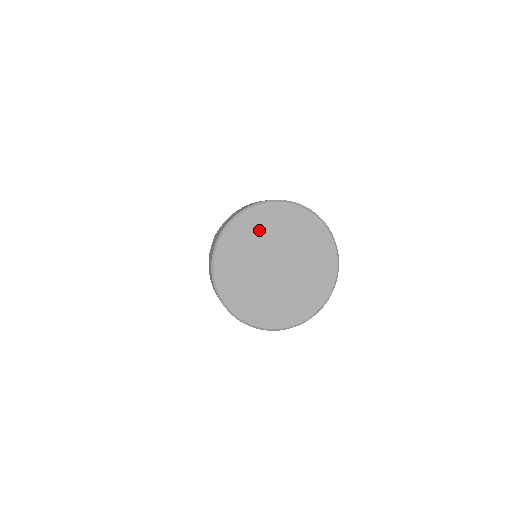
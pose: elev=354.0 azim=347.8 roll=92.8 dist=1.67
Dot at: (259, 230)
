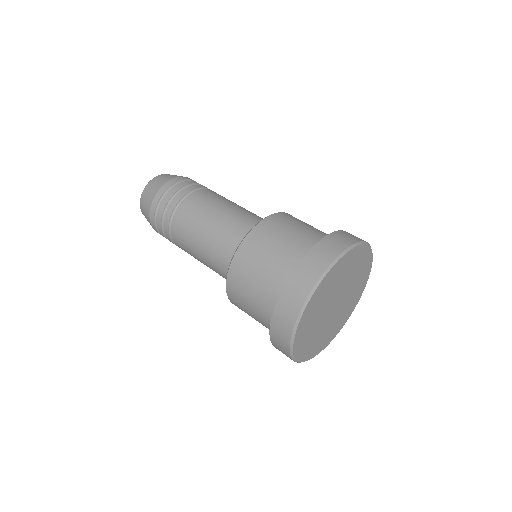
Dot at: (346, 269)
